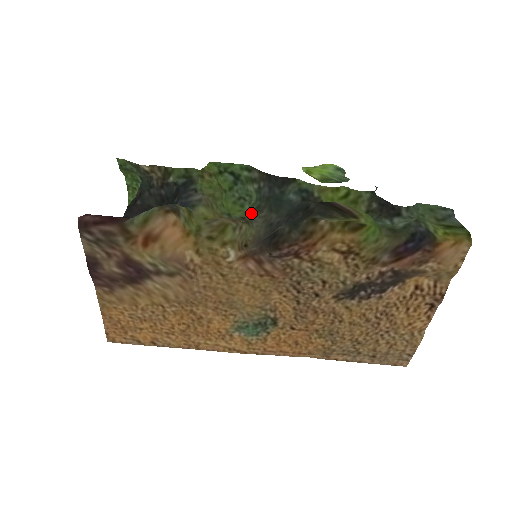
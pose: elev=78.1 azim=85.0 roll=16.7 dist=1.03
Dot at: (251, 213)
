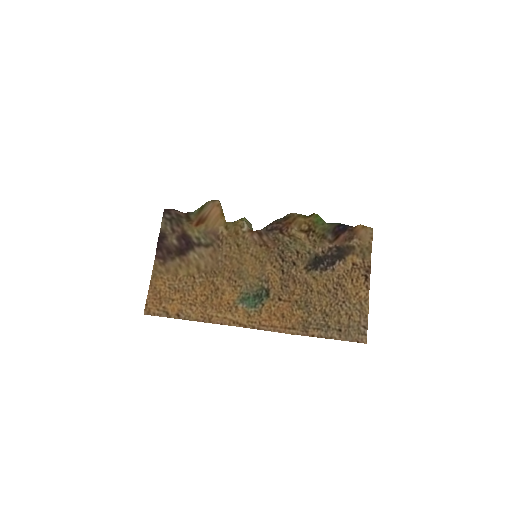
Dot at: occluded
